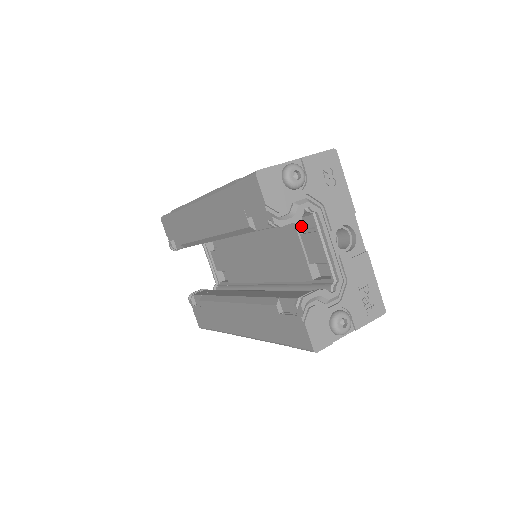
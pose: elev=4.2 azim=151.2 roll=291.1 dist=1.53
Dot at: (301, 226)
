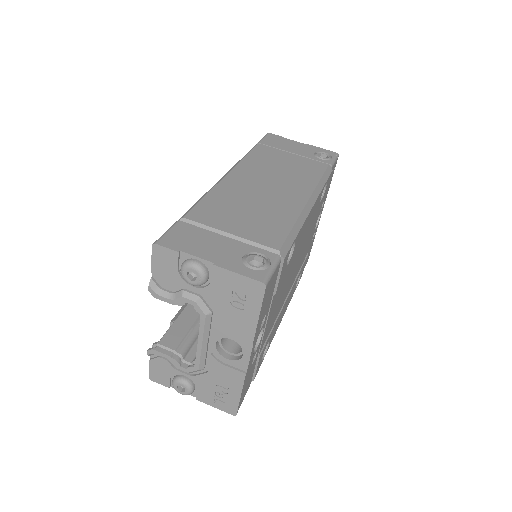
Dot at: occluded
